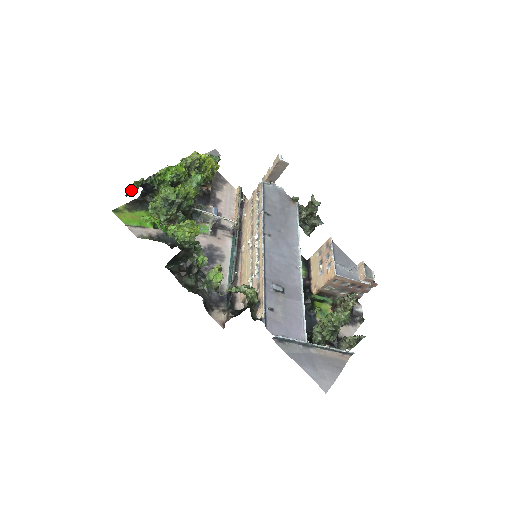
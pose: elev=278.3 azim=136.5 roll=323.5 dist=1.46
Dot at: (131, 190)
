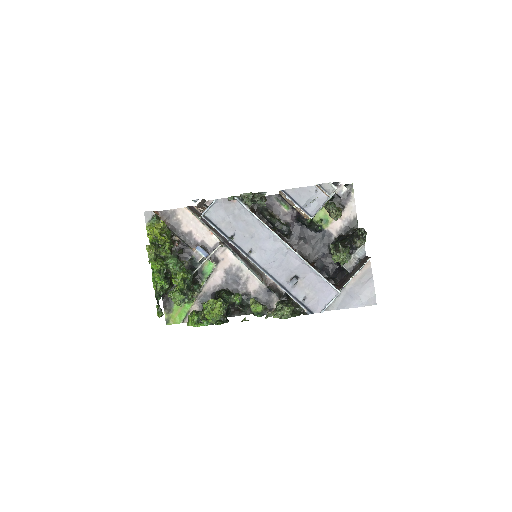
Dot at: occluded
